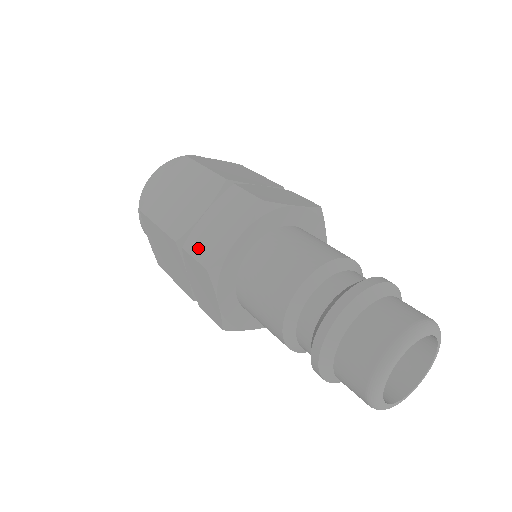
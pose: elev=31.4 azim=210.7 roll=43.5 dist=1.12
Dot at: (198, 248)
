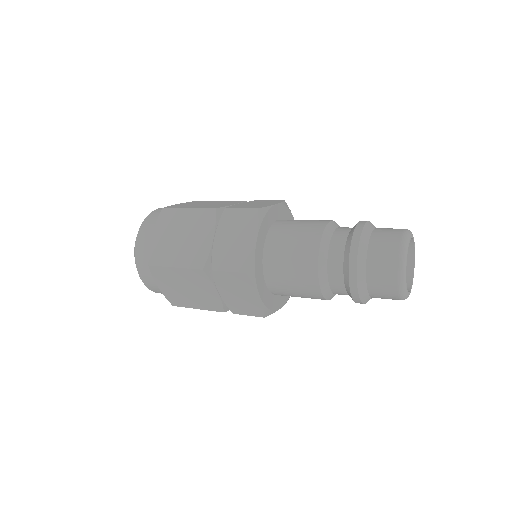
Dot at: (242, 207)
